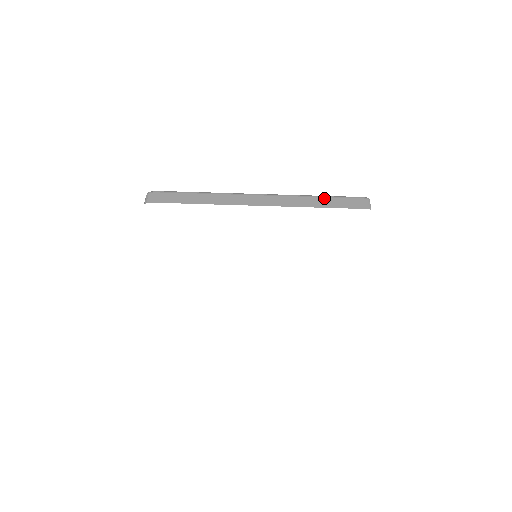
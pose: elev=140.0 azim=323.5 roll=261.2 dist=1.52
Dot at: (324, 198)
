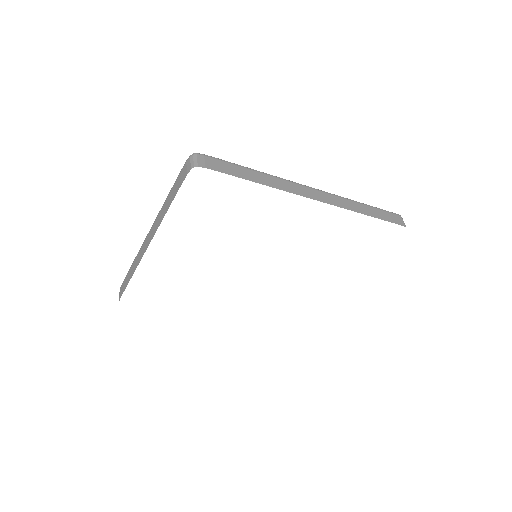
Dot at: (369, 207)
